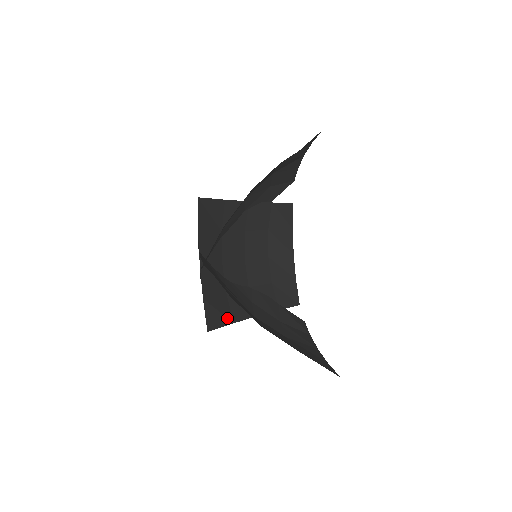
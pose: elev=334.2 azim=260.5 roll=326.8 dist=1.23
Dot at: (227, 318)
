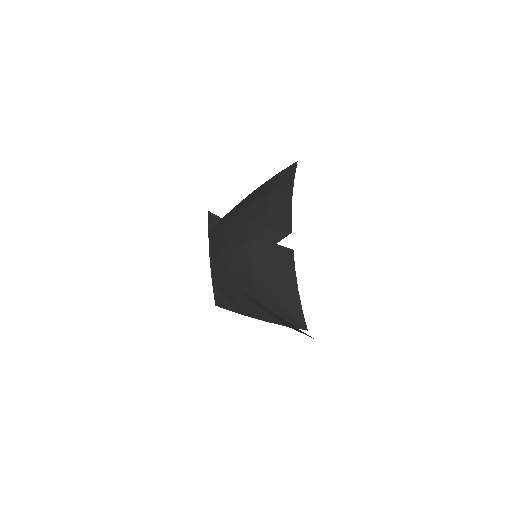
Dot at: occluded
